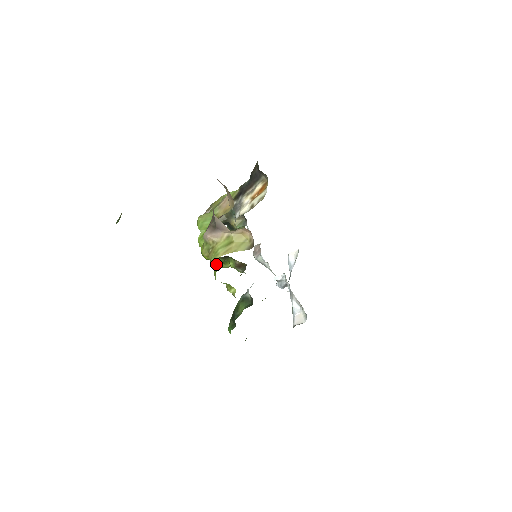
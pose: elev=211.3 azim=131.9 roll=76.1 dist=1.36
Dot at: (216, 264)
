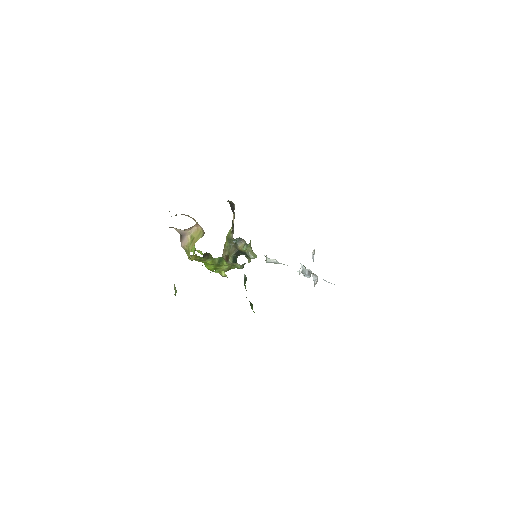
Dot at: occluded
